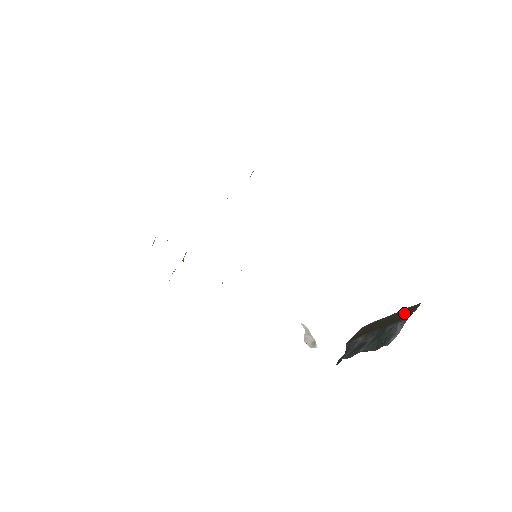
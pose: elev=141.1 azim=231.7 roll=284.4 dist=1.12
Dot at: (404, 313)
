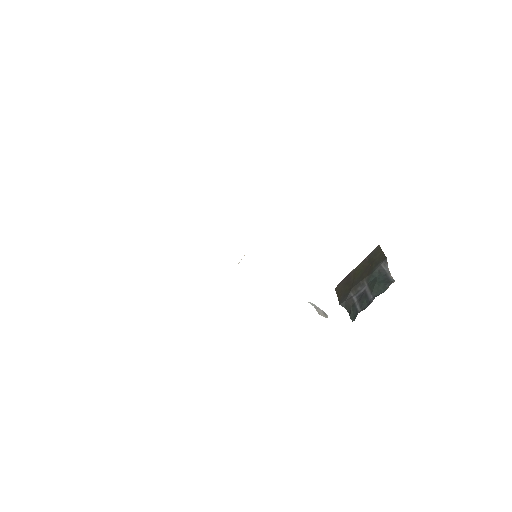
Dot at: (374, 258)
